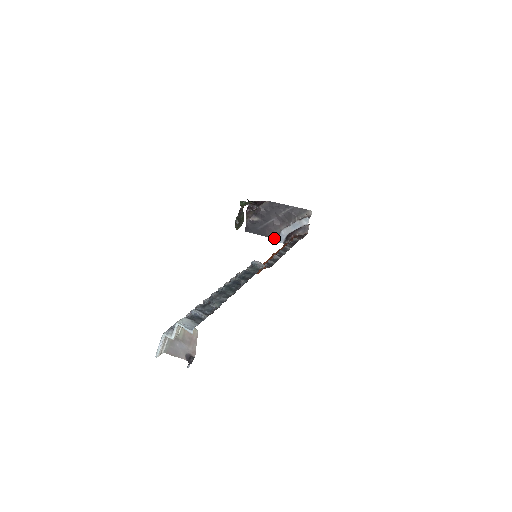
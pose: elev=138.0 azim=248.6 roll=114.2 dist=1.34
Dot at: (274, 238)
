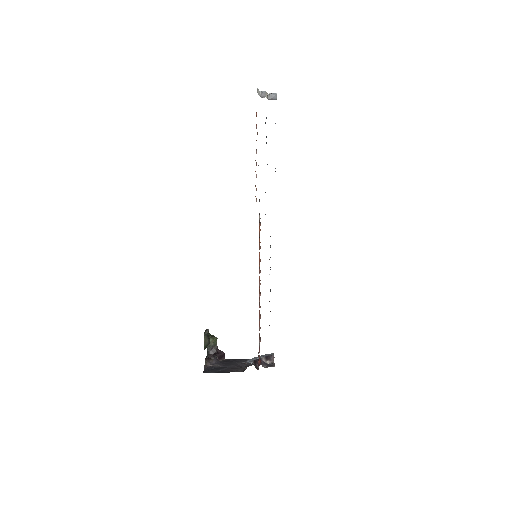
Dot at: occluded
